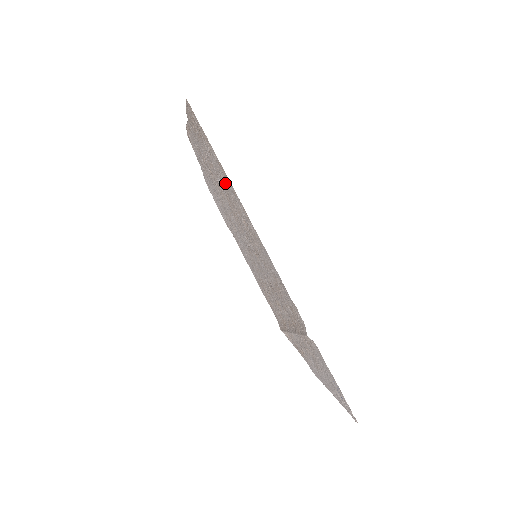
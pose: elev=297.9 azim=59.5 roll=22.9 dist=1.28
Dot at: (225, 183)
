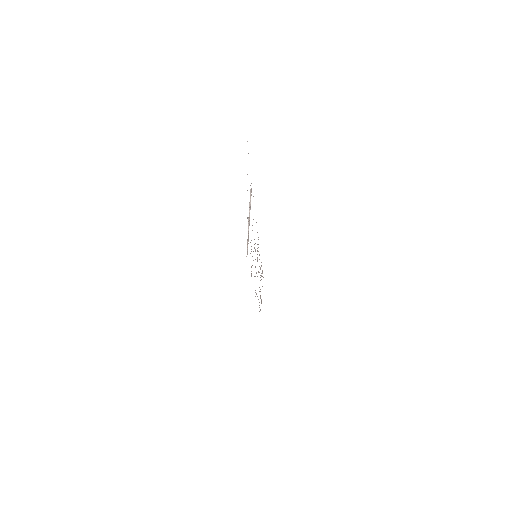
Dot at: occluded
